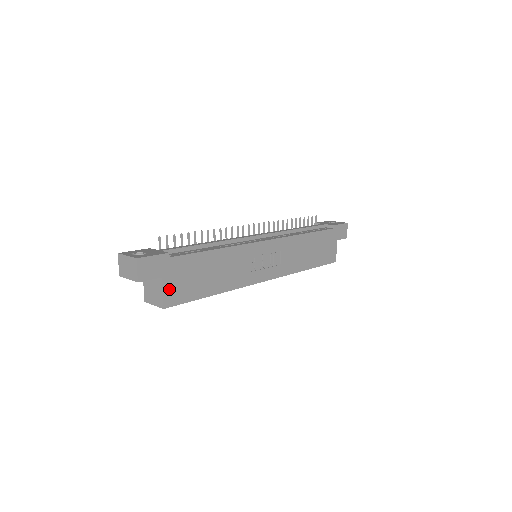
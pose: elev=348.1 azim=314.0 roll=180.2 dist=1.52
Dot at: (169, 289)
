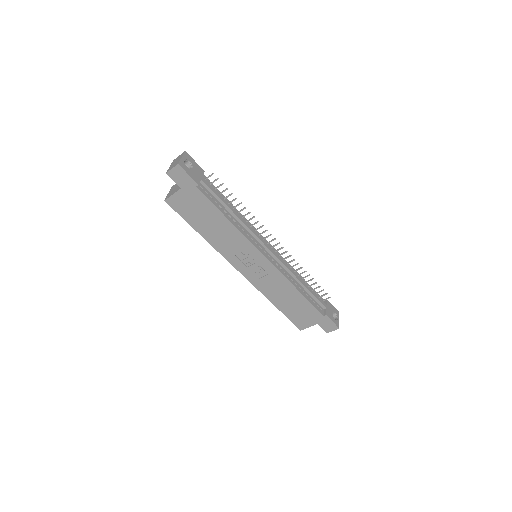
Dot at: (178, 198)
